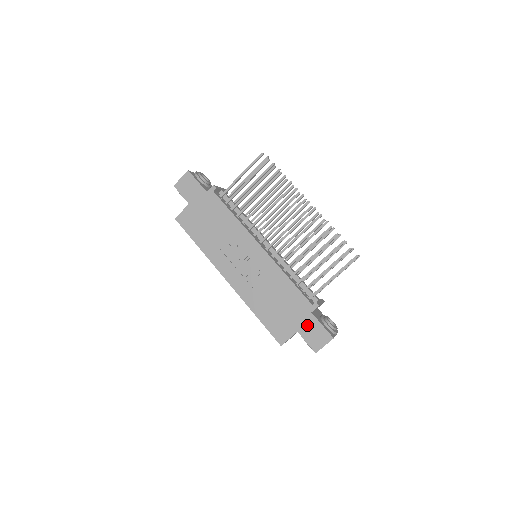
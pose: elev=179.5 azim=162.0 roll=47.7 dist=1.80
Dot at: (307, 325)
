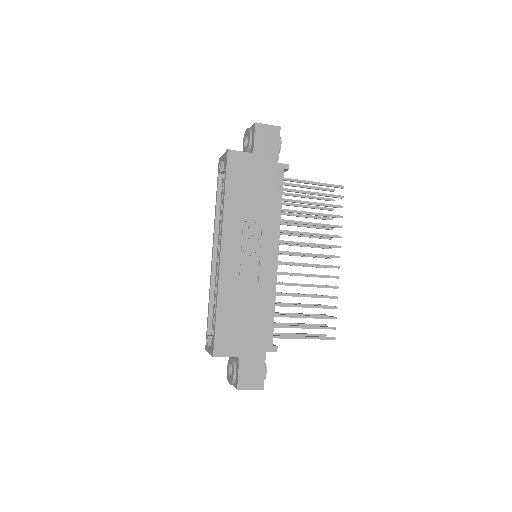
Dot at: (253, 359)
